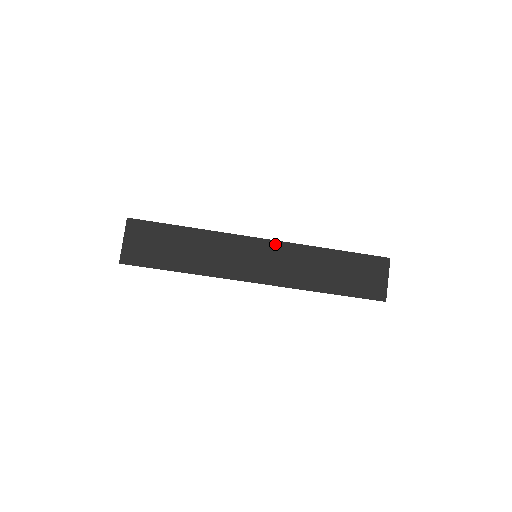
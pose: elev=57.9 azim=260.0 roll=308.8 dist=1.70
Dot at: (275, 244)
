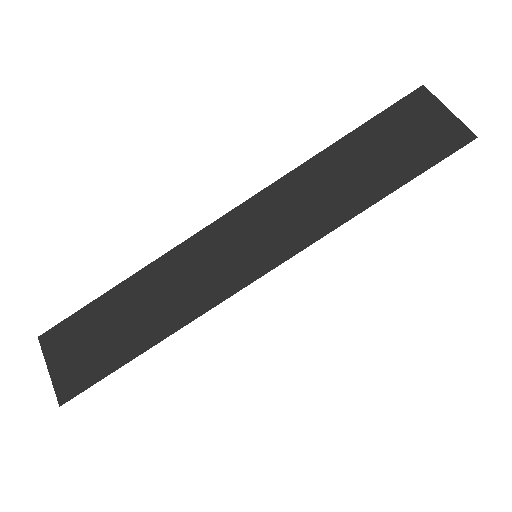
Dot at: (248, 206)
